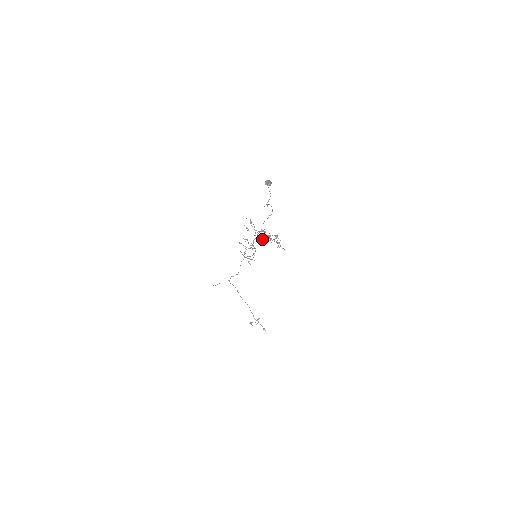
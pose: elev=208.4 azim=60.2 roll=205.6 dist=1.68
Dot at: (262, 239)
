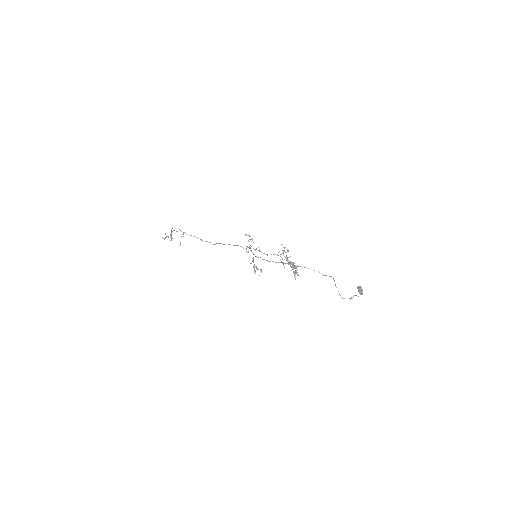
Dot at: occluded
